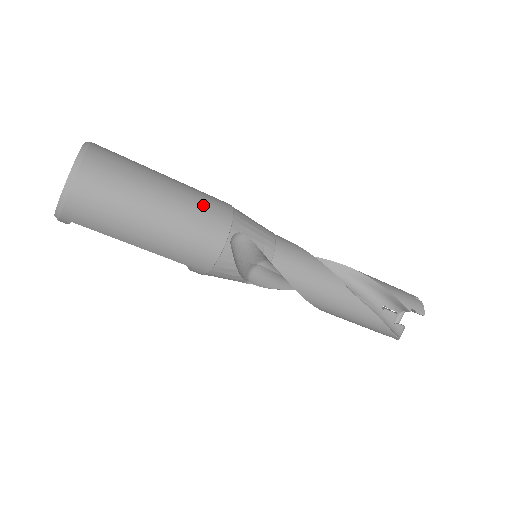
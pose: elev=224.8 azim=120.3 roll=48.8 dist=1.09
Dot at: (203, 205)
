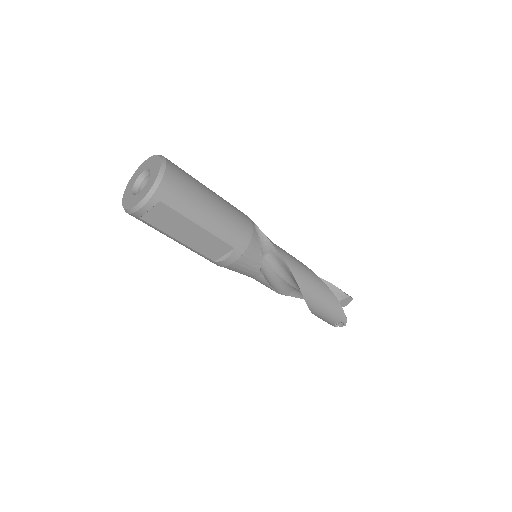
Dot at: occluded
